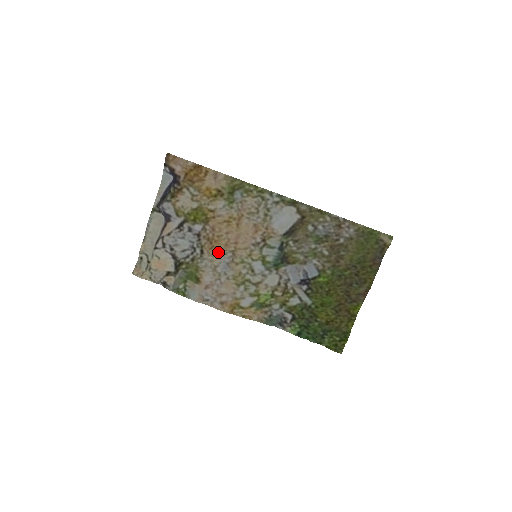
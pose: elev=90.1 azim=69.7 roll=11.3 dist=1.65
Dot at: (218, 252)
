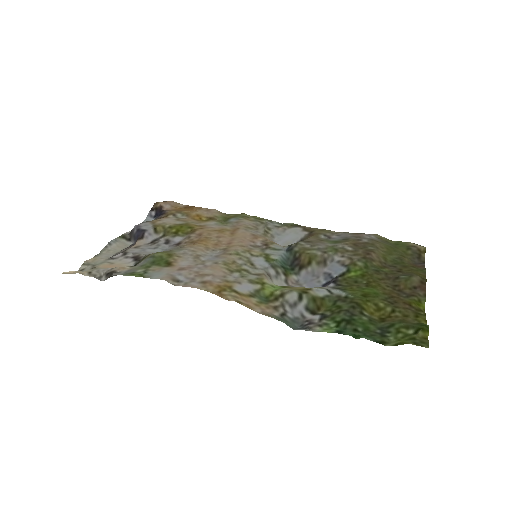
Dot at: (204, 247)
